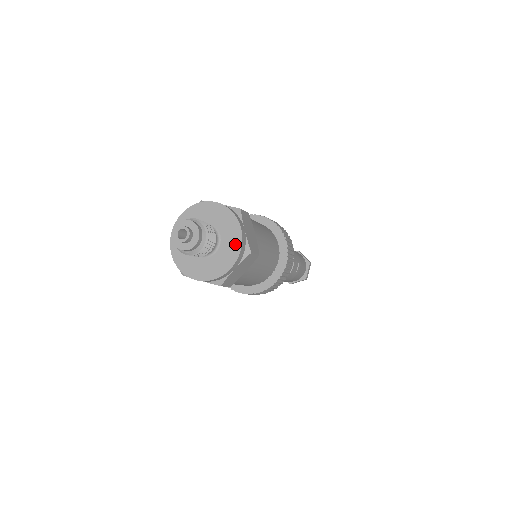
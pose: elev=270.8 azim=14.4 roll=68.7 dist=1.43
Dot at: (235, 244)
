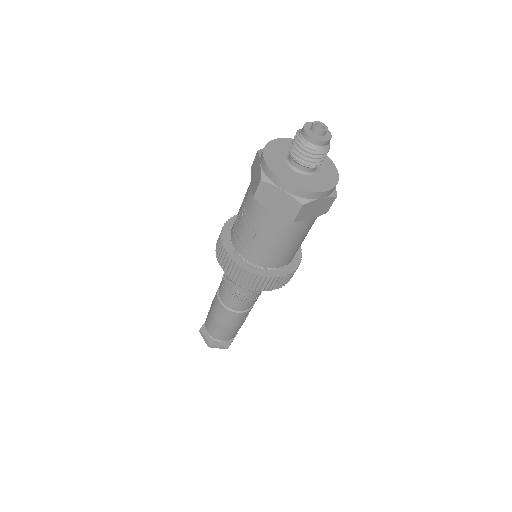
Dot at: (332, 178)
